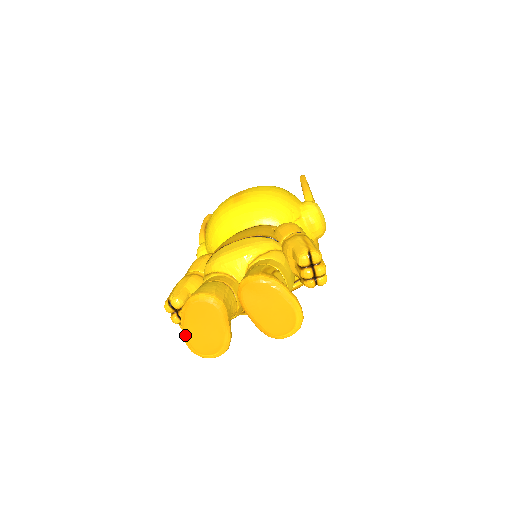
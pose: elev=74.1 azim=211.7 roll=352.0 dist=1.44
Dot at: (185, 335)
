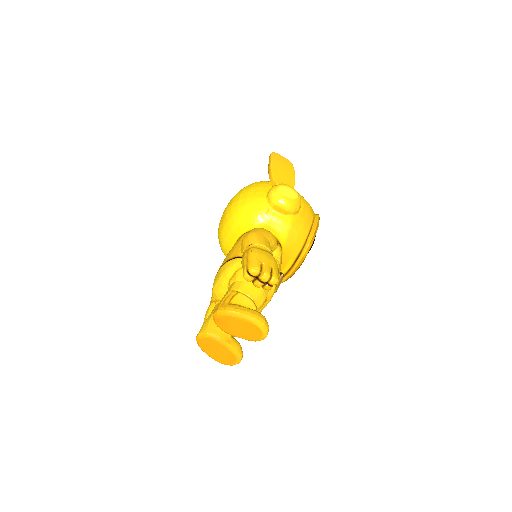
Dot at: (212, 358)
